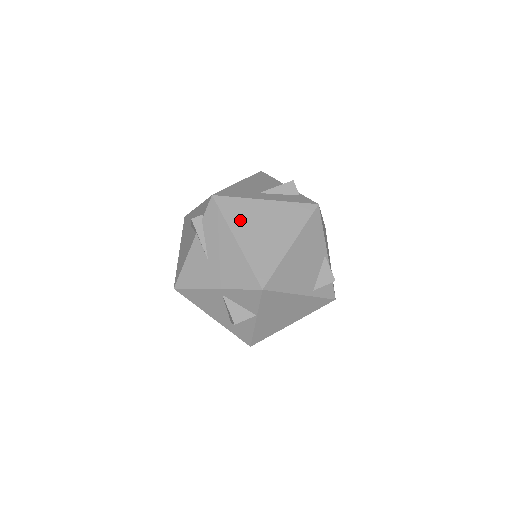
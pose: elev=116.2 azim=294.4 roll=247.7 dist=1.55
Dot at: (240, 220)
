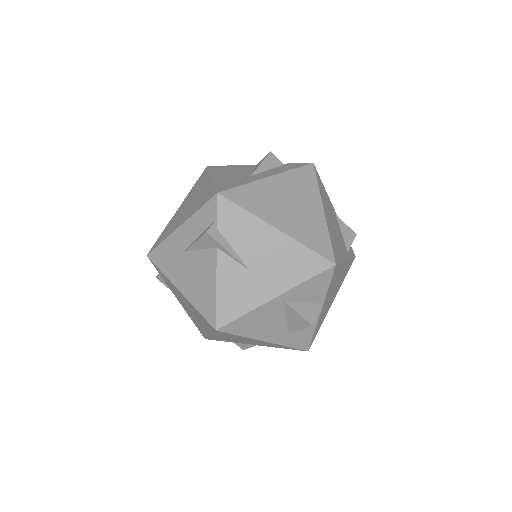
Dot at: (263, 206)
